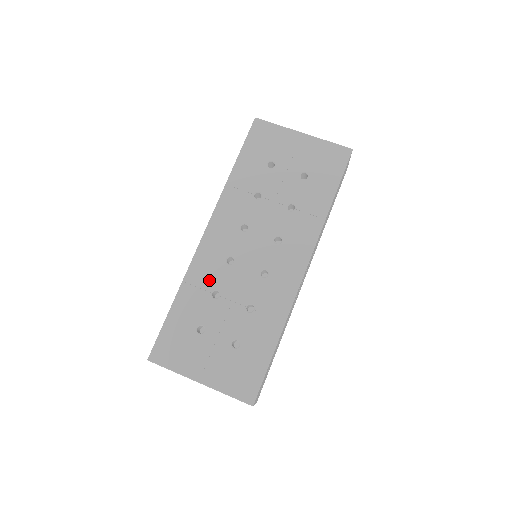
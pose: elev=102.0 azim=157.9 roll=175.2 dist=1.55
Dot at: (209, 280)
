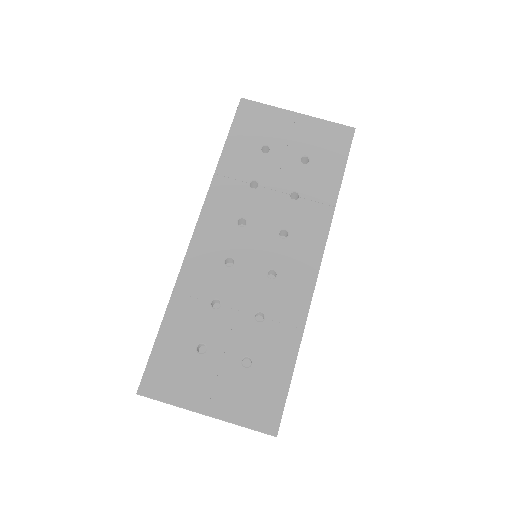
Dot at: (206, 287)
